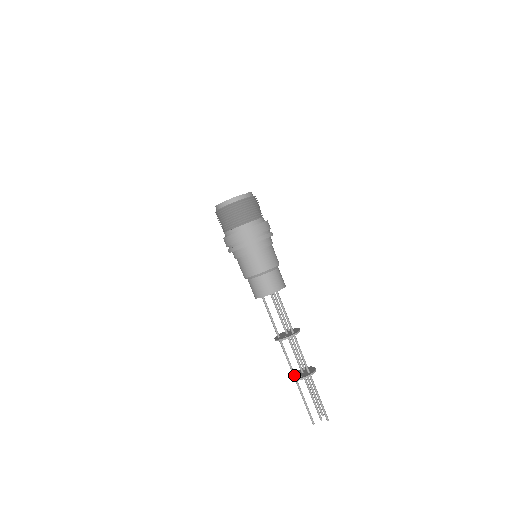
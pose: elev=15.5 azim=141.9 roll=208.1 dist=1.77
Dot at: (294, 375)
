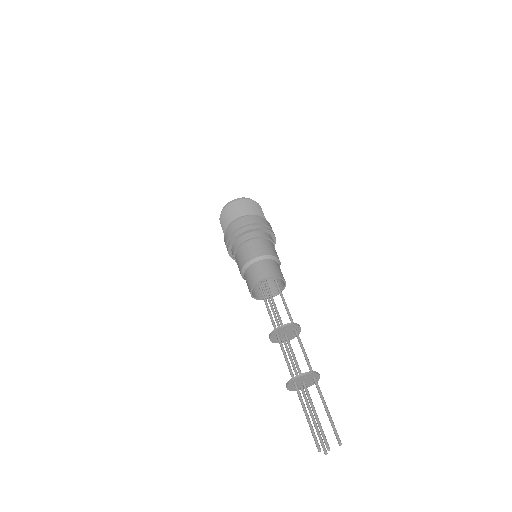
Dot at: occluded
